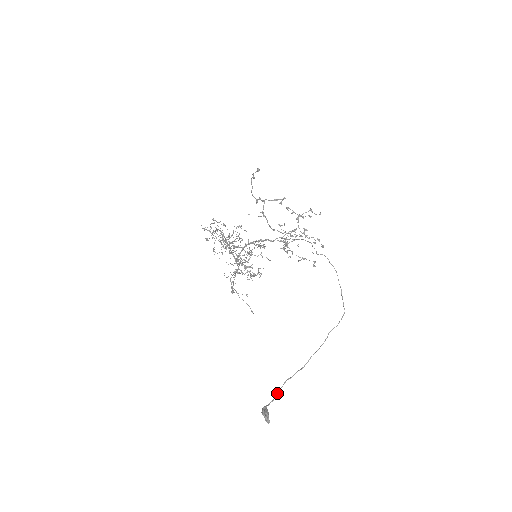
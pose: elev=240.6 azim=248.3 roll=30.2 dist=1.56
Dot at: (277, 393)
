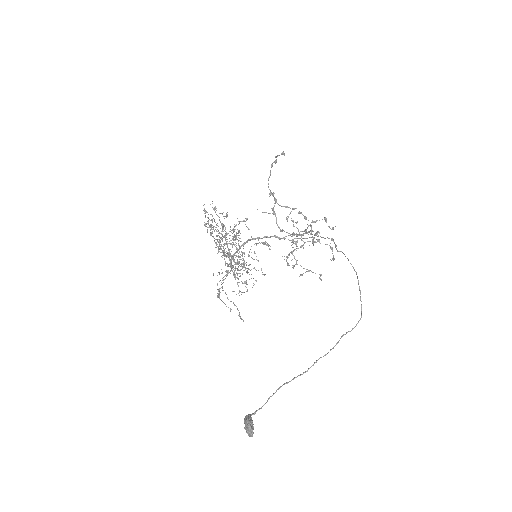
Dot at: (268, 399)
